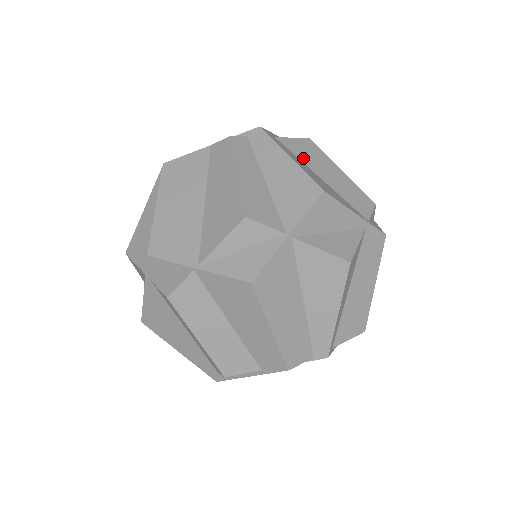
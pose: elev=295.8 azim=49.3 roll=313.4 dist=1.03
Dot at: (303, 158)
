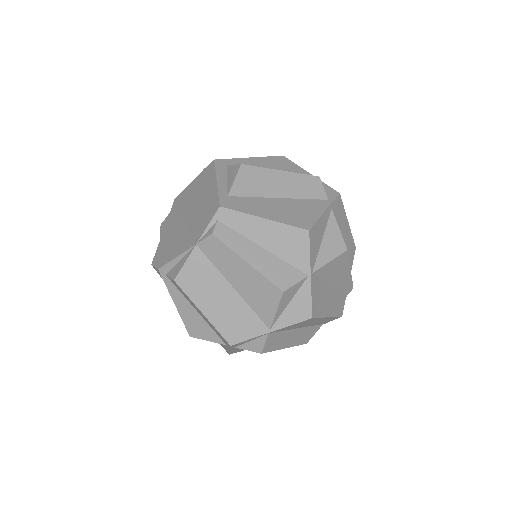
Dot at: (256, 193)
